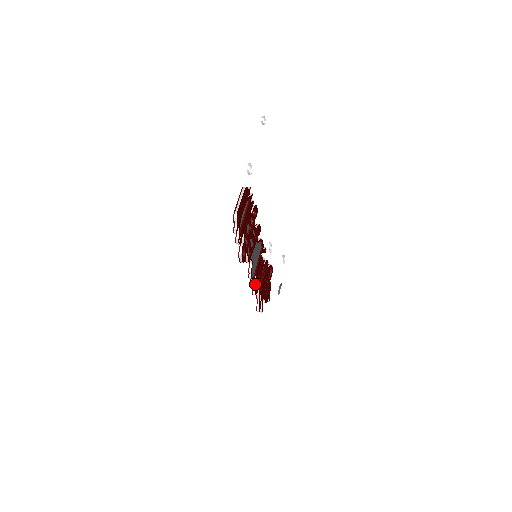
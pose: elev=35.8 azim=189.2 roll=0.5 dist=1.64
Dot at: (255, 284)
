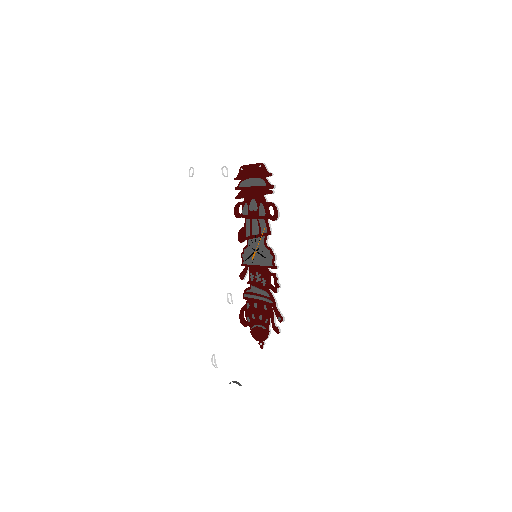
Dot at: (269, 285)
